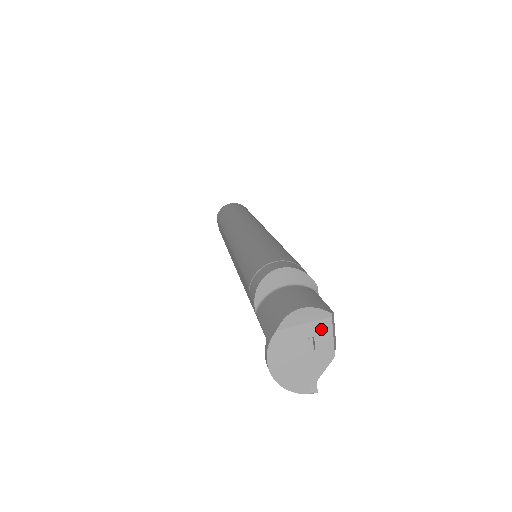
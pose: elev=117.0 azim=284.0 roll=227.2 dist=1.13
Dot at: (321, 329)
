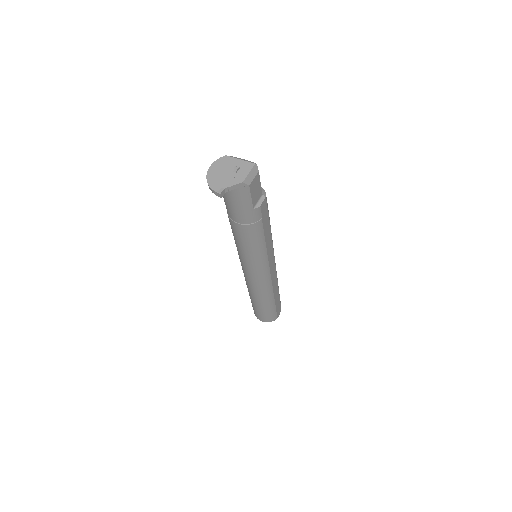
Dot at: (246, 166)
